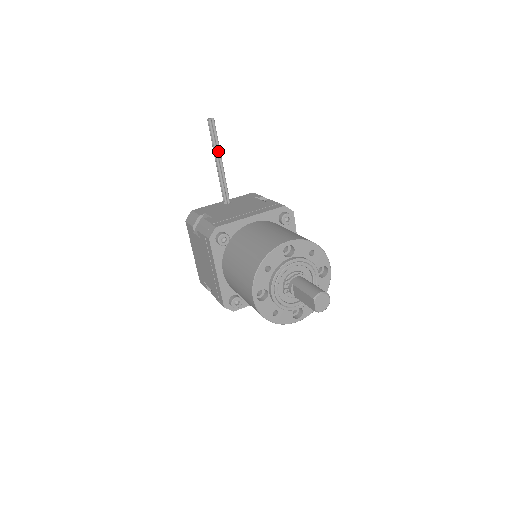
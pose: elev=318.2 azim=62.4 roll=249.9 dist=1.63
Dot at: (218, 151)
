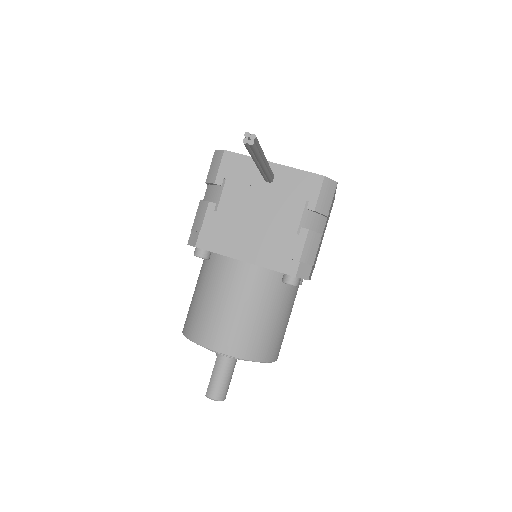
Dot at: (257, 160)
